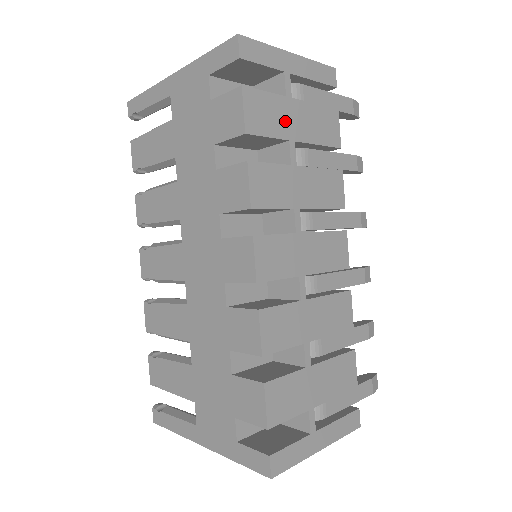
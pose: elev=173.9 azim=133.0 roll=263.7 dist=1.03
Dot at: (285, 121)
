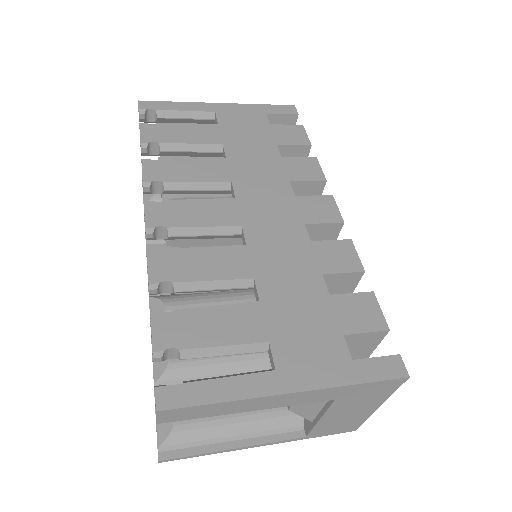
Dot at: occluded
